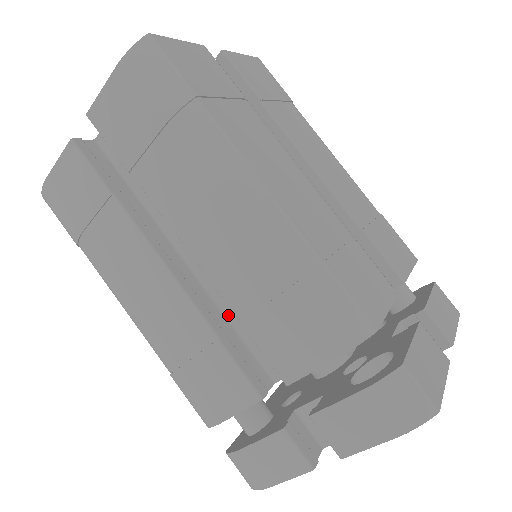
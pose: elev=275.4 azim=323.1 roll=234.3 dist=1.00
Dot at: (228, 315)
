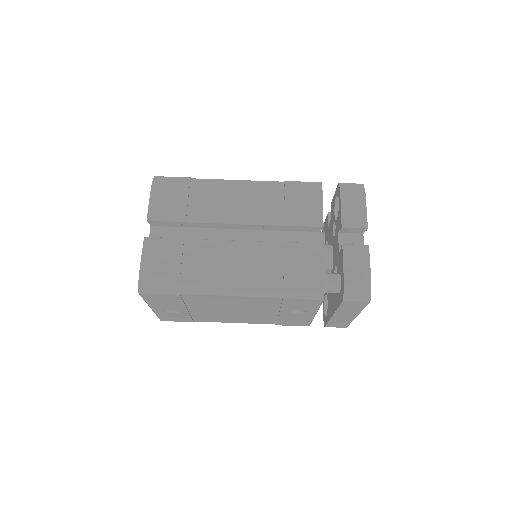
Dot at: occluded
